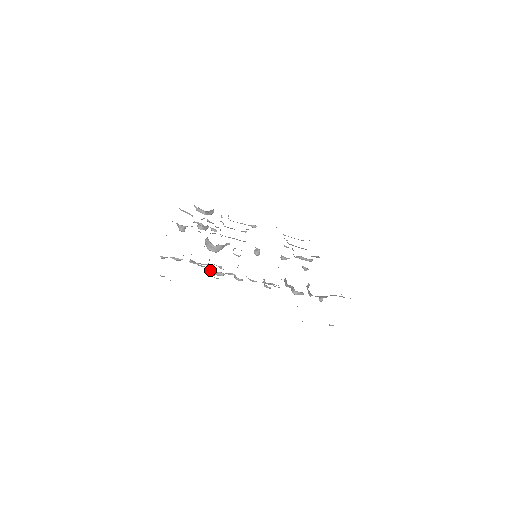
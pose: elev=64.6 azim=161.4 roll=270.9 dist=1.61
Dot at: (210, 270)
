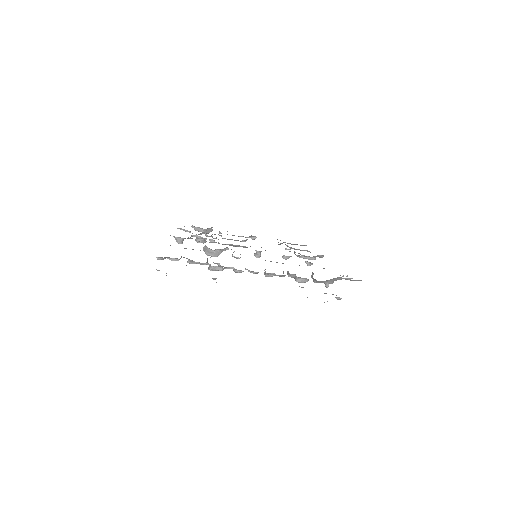
Dot at: occluded
